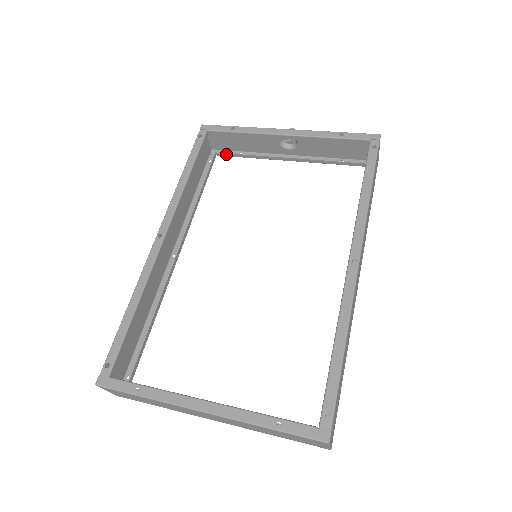
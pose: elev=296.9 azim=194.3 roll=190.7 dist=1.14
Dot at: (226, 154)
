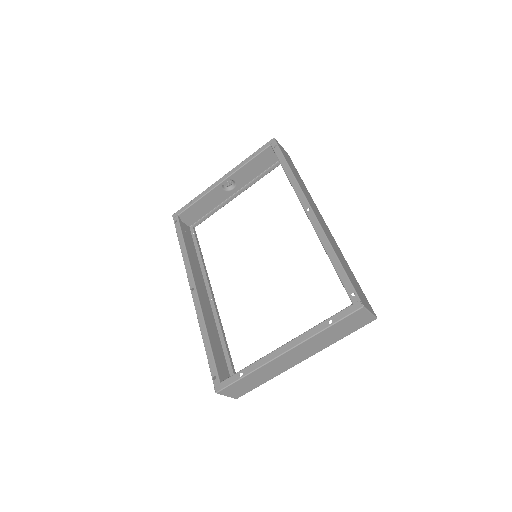
Dot at: (199, 222)
